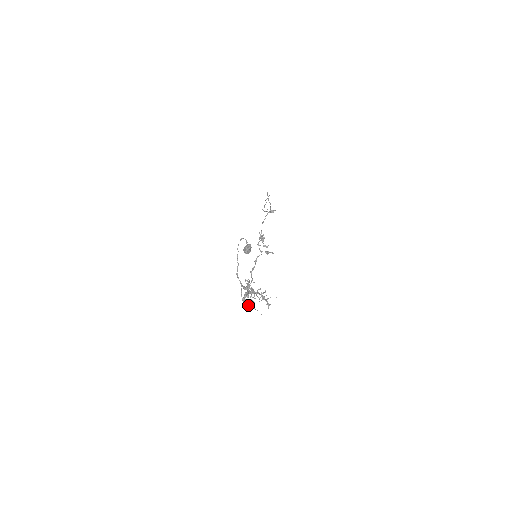
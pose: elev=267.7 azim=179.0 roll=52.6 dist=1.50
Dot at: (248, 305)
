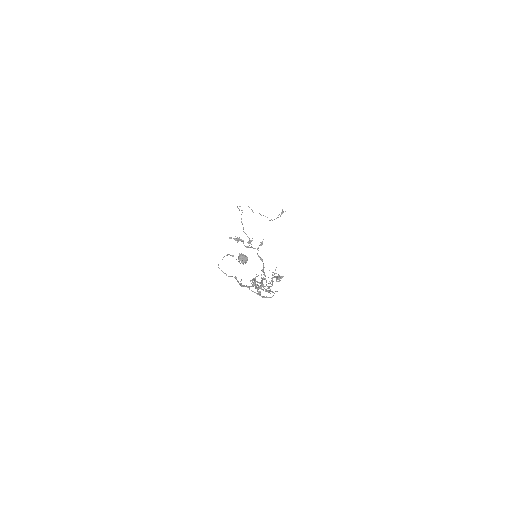
Dot at: occluded
